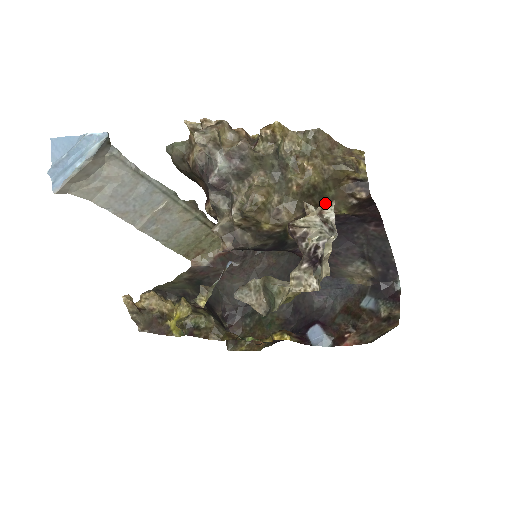
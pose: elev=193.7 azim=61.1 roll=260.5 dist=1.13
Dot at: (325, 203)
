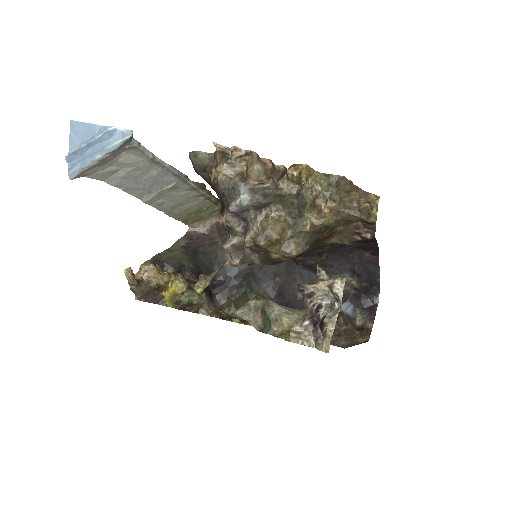
Dot at: (332, 235)
